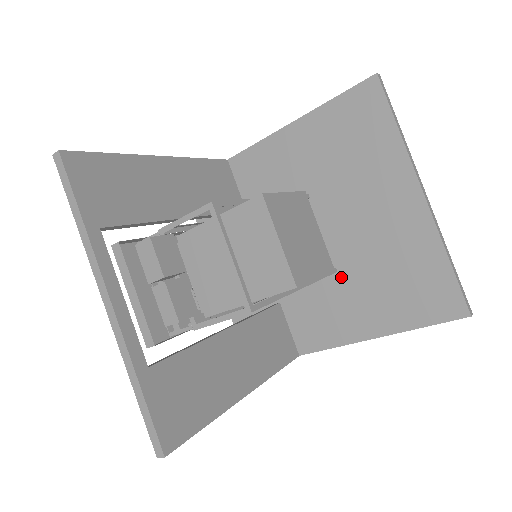
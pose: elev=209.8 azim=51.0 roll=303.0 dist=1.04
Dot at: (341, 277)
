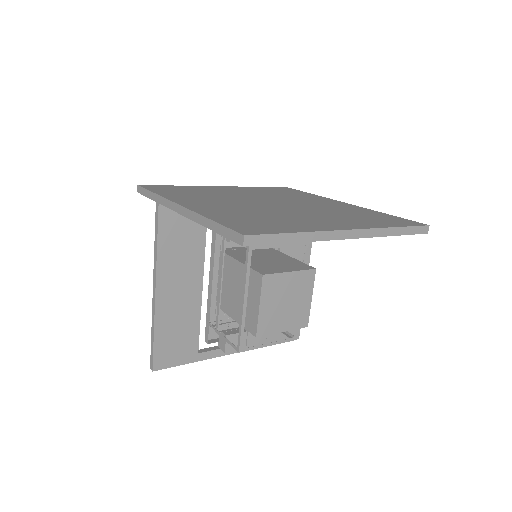
Dot at: occluded
